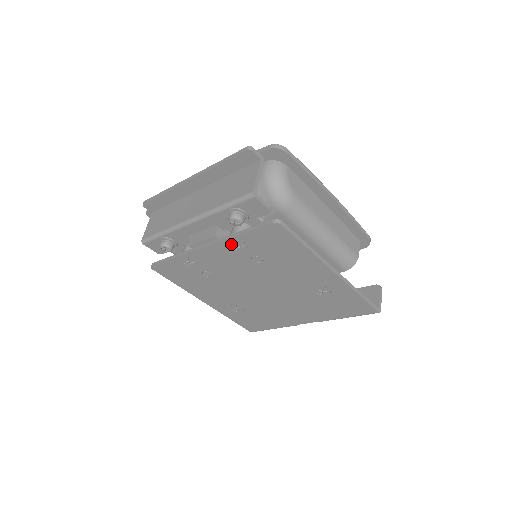
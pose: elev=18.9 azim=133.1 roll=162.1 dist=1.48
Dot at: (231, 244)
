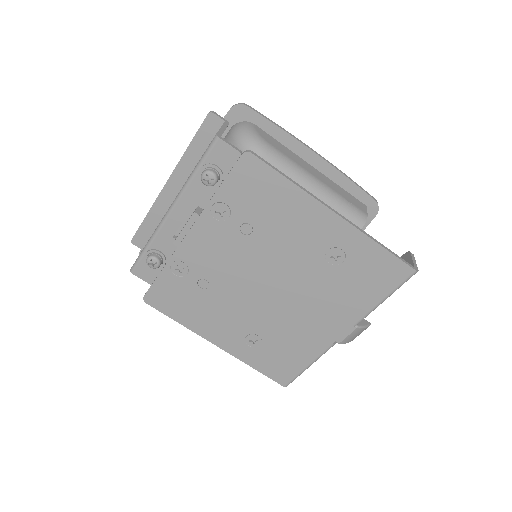
Dot at: (212, 214)
